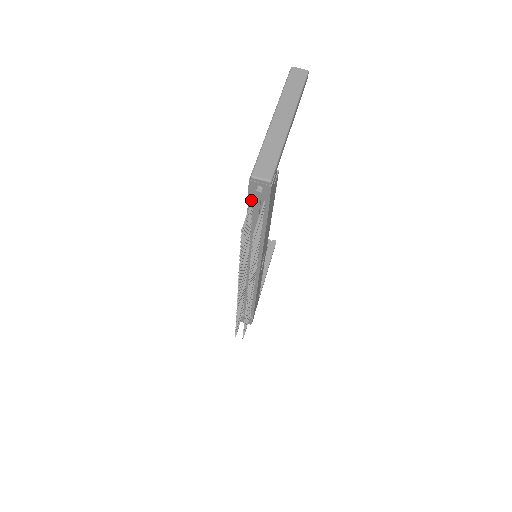
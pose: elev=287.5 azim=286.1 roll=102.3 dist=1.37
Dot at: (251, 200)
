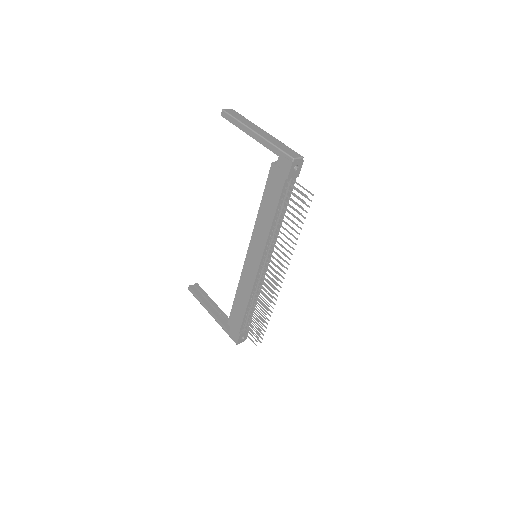
Dot at: (286, 183)
